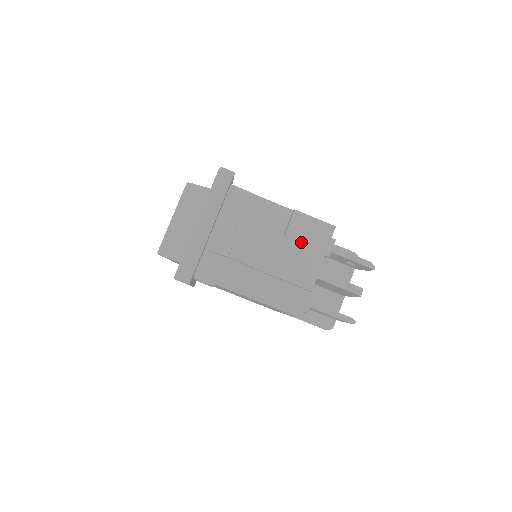
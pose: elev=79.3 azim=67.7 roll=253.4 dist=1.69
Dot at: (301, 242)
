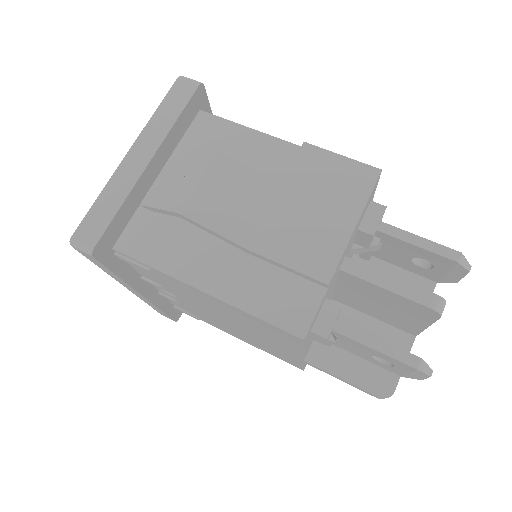
Dot at: (312, 195)
